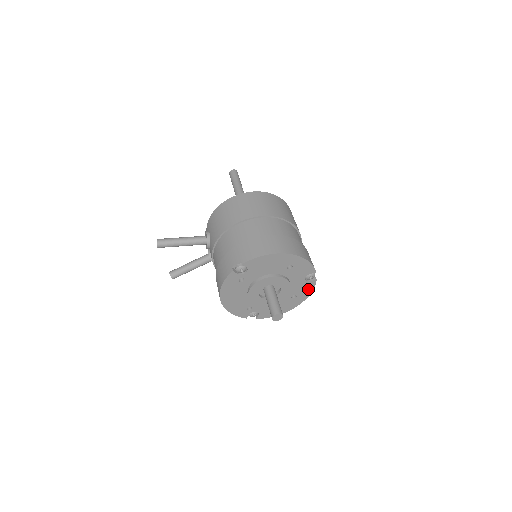
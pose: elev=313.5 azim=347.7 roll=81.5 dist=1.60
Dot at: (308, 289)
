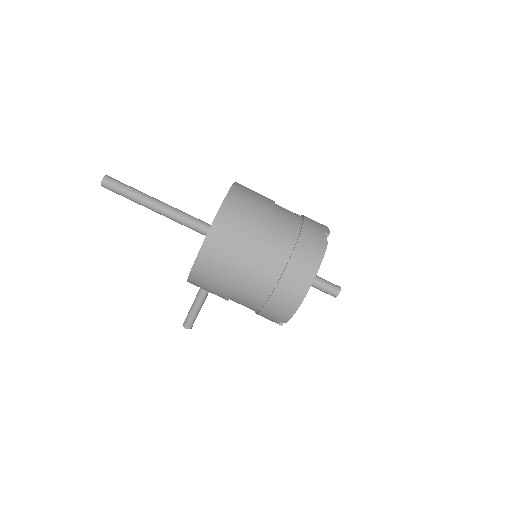
Dot at: occluded
